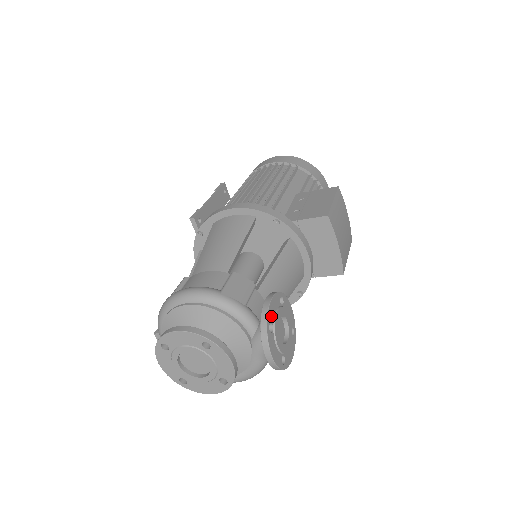
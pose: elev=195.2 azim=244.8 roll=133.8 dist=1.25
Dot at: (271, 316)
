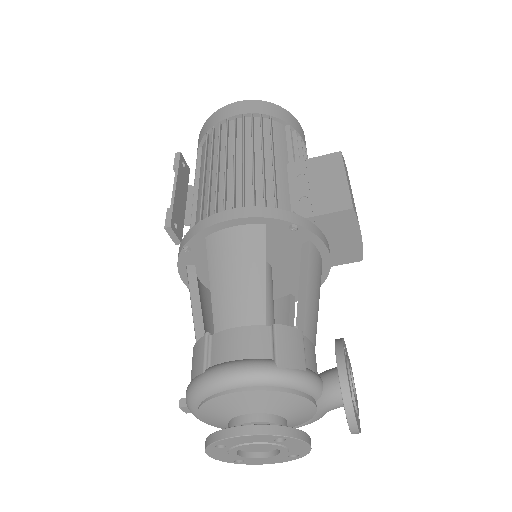
Dot at: (349, 385)
